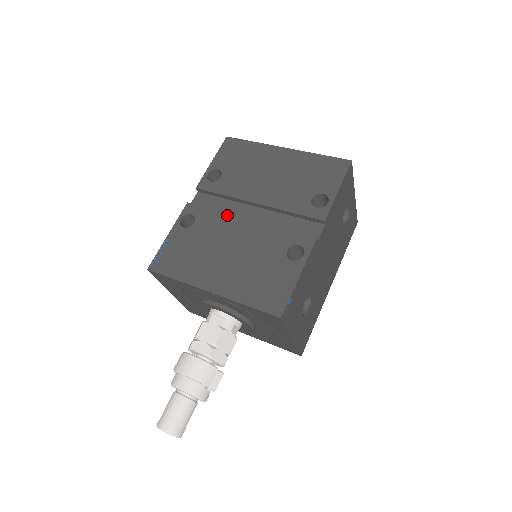
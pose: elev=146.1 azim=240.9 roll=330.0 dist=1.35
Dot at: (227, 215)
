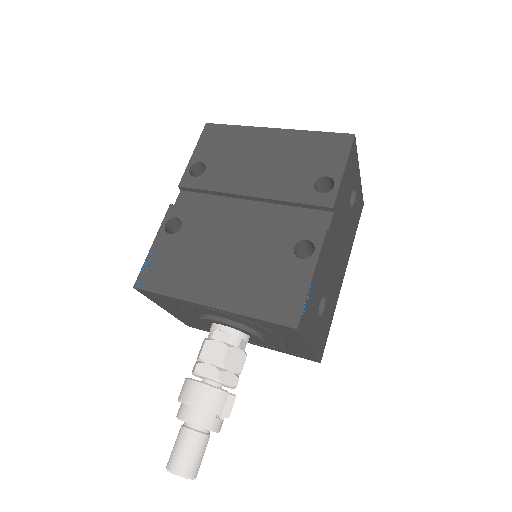
Dot at: (218, 214)
